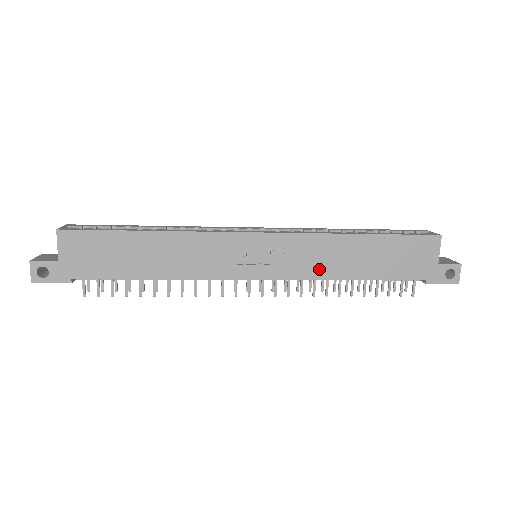
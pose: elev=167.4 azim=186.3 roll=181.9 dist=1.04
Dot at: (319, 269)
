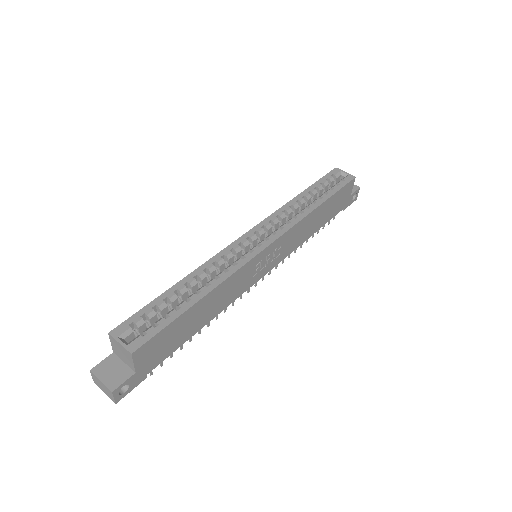
Dot at: (297, 242)
